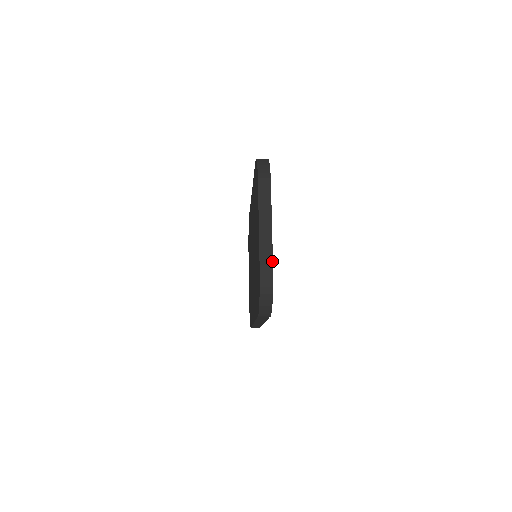
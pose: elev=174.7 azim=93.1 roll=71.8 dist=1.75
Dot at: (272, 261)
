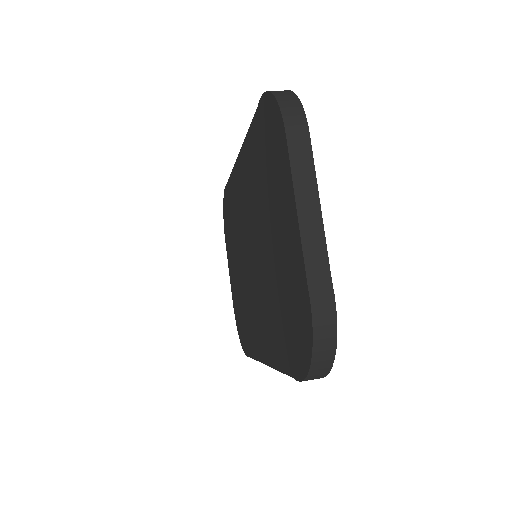
Dot at: (332, 288)
